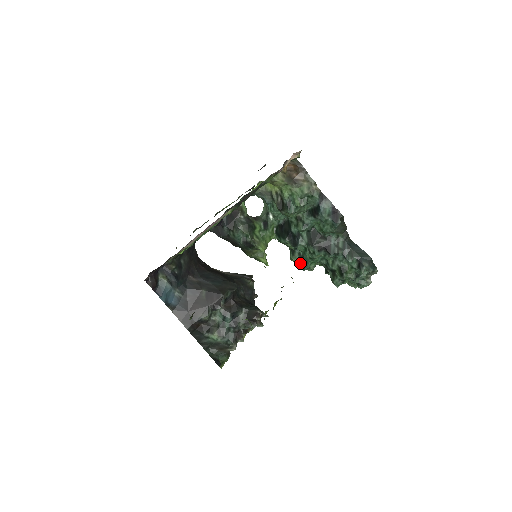
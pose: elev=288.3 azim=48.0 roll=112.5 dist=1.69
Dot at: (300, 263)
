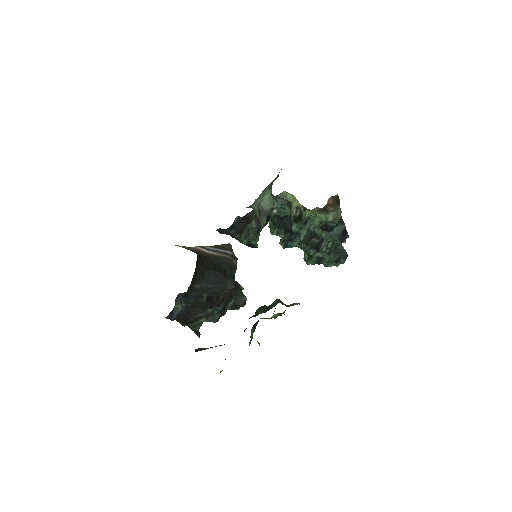
Dot at: (282, 243)
